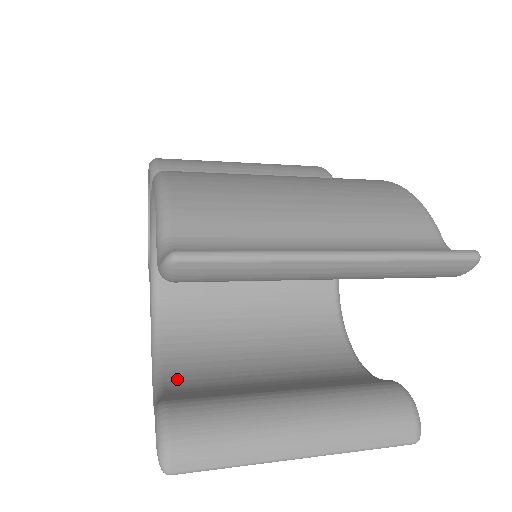
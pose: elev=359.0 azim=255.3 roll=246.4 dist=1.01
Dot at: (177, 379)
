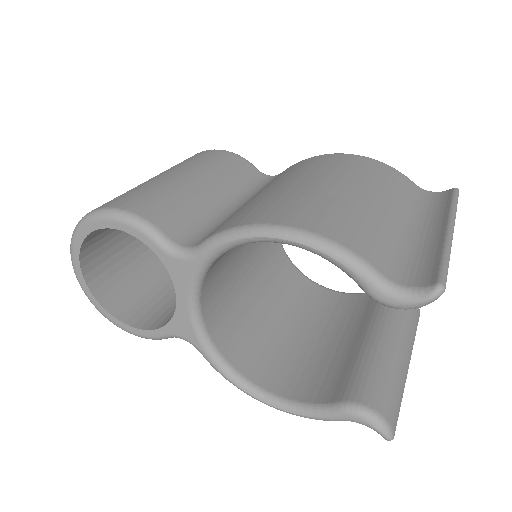
Dot at: (292, 389)
